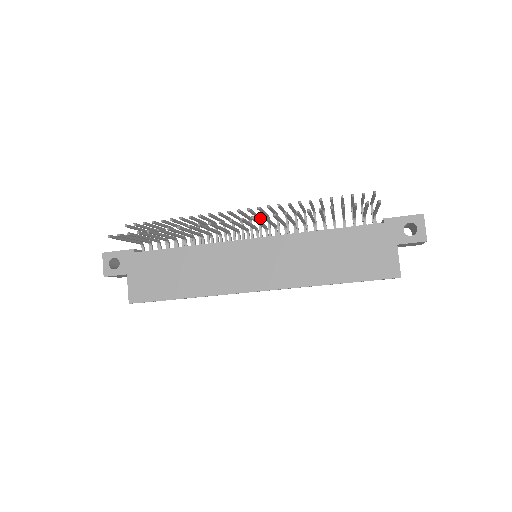
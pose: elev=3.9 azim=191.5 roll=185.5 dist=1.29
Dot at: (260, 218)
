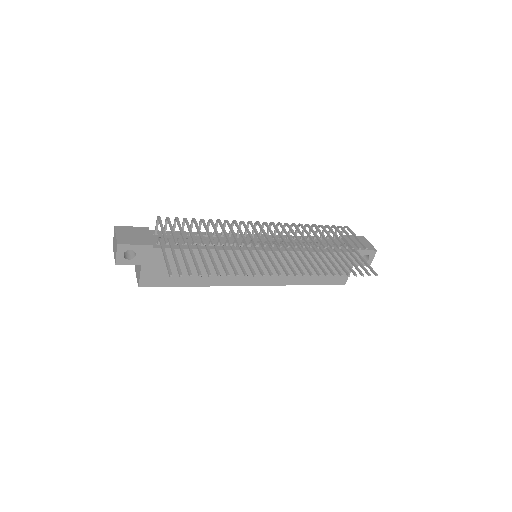
Dot at: (265, 222)
